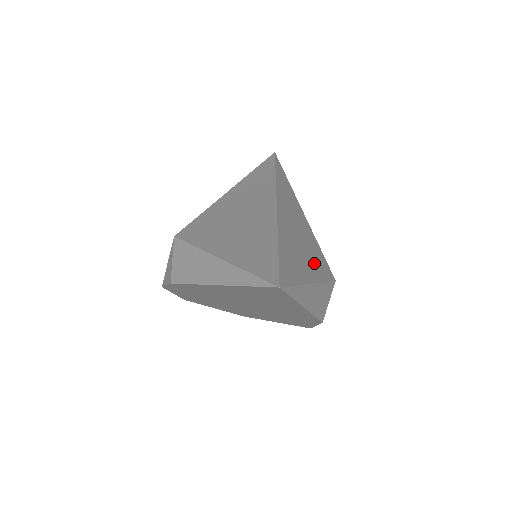
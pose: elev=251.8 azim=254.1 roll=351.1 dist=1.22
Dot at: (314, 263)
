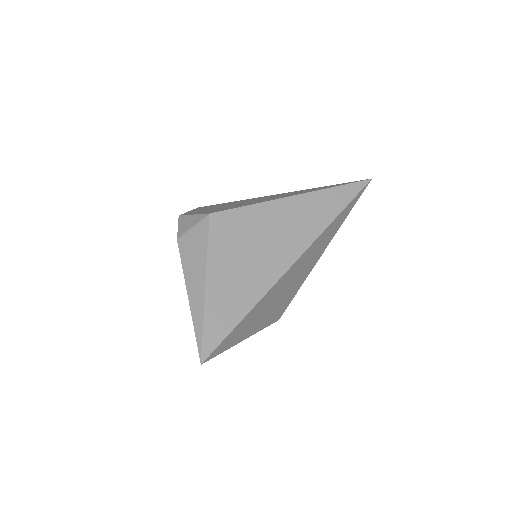
Dot at: (270, 315)
